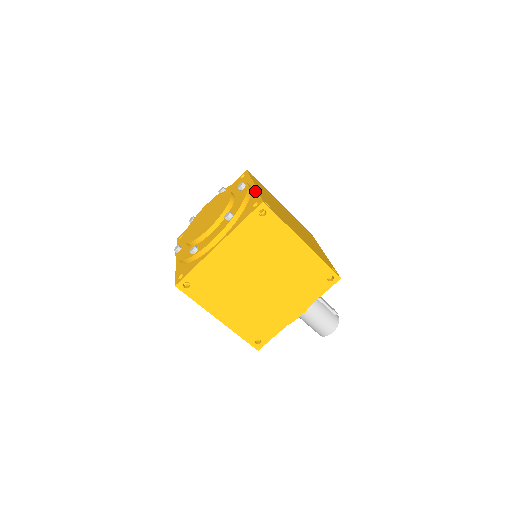
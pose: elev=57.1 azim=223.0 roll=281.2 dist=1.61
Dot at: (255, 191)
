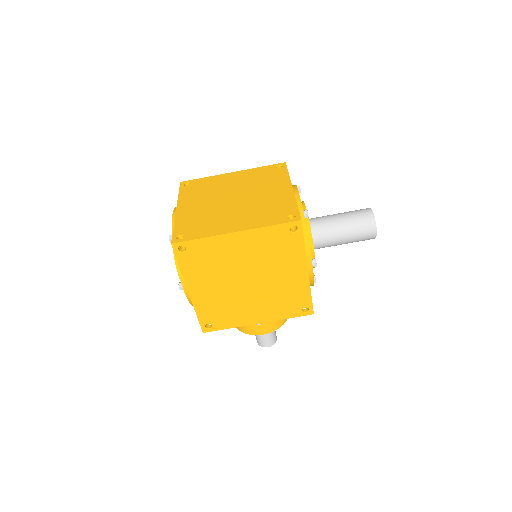
Dot at: occluded
